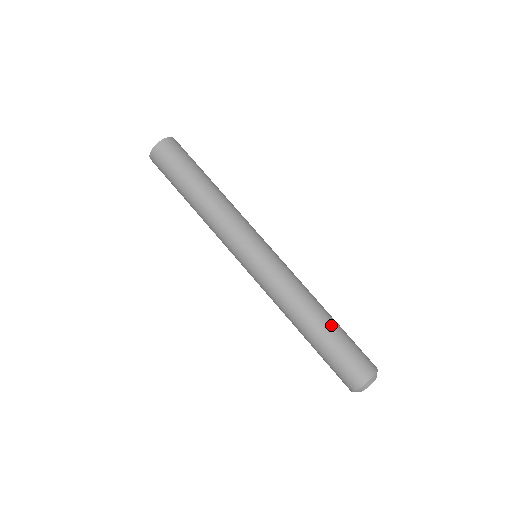
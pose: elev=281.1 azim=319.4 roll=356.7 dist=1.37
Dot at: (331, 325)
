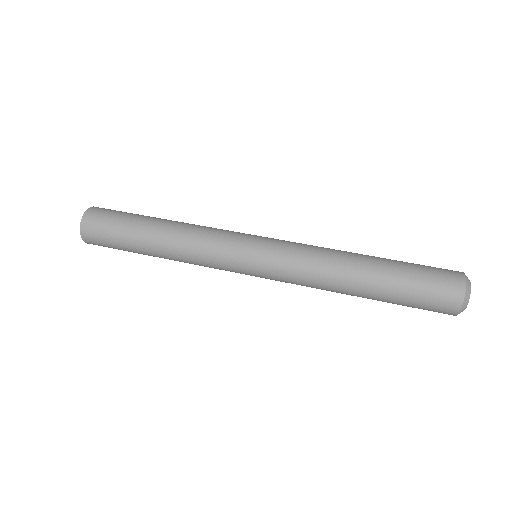
Dot at: (381, 270)
